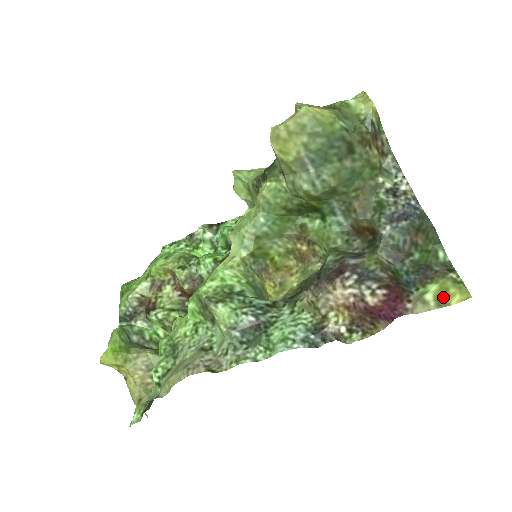
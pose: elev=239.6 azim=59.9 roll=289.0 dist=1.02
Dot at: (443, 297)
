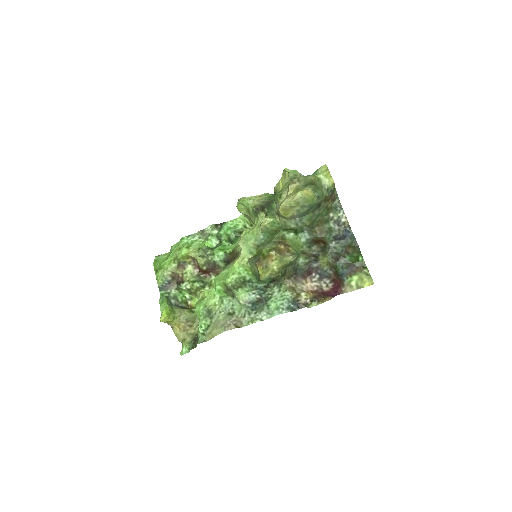
Dot at: (360, 283)
